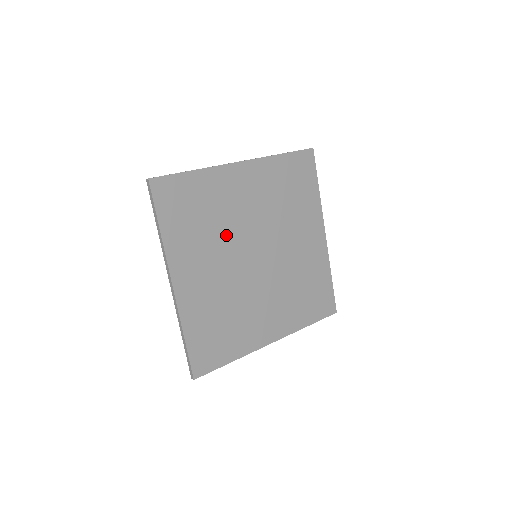
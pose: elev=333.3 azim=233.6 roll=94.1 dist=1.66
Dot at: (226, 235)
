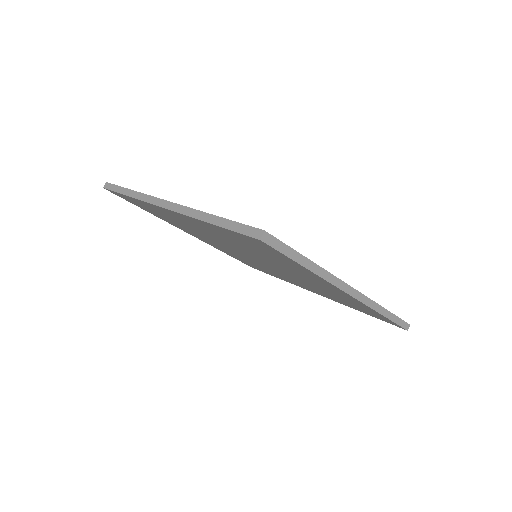
Dot at: occluded
